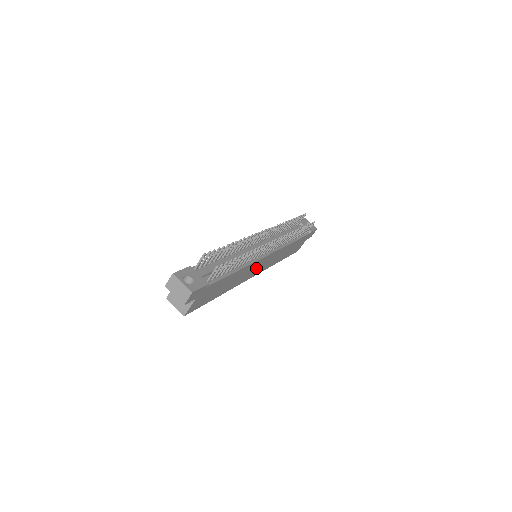
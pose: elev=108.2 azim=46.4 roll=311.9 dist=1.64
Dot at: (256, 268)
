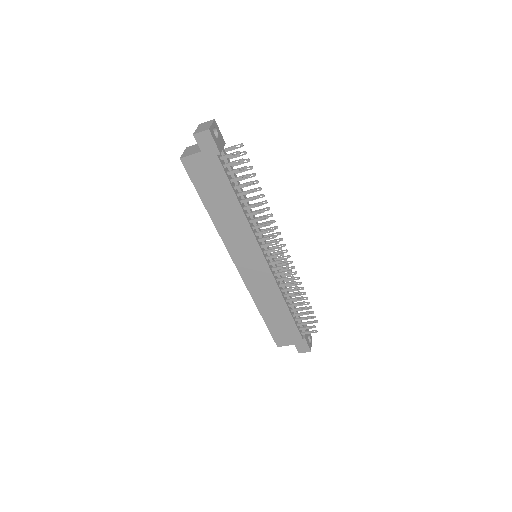
Dot at: (246, 254)
